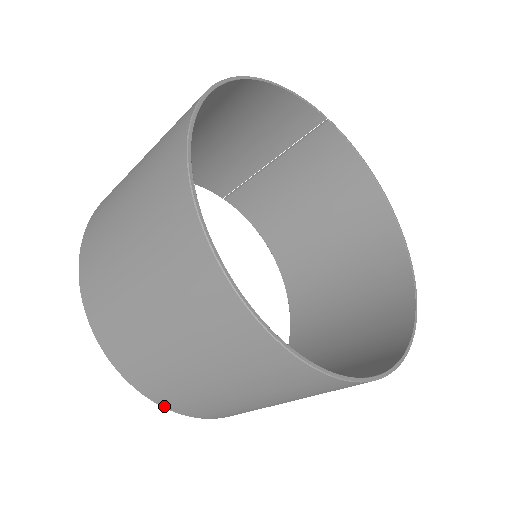
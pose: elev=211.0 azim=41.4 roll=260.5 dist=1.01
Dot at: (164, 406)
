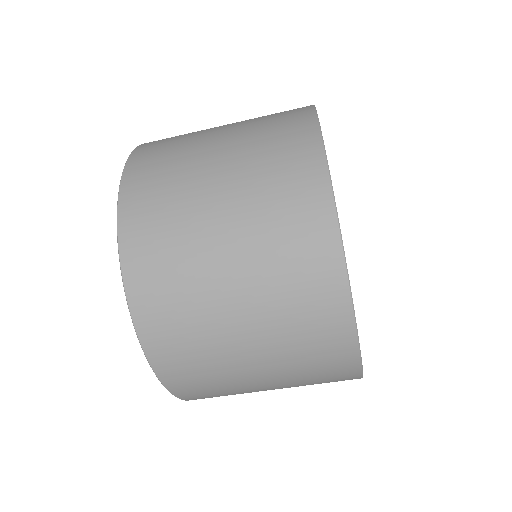
Dot at: (184, 399)
